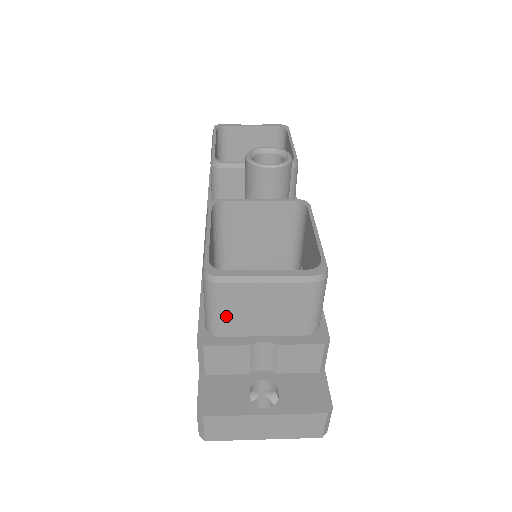
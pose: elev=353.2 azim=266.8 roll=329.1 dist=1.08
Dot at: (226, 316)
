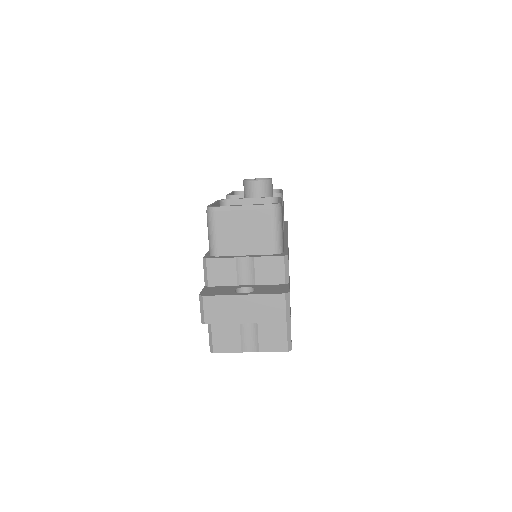
Dot at: (220, 238)
